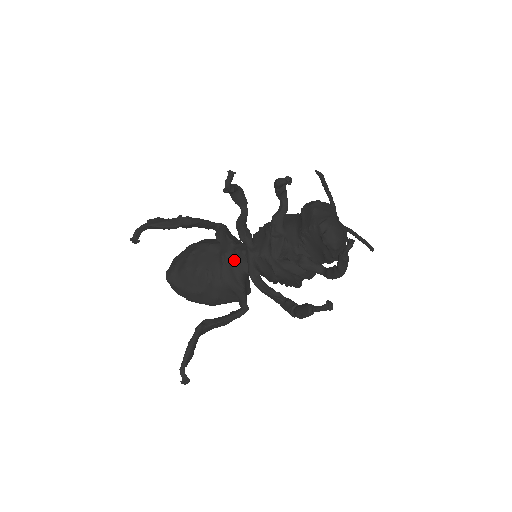
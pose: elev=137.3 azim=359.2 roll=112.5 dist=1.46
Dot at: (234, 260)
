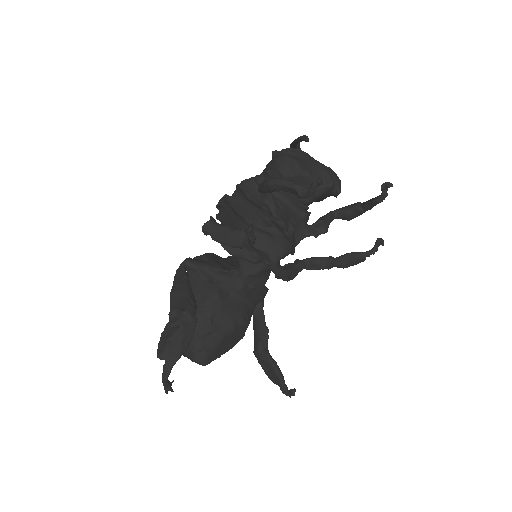
Dot at: (254, 283)
